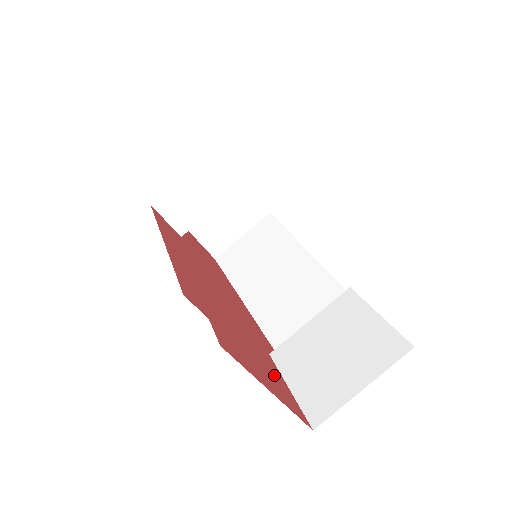
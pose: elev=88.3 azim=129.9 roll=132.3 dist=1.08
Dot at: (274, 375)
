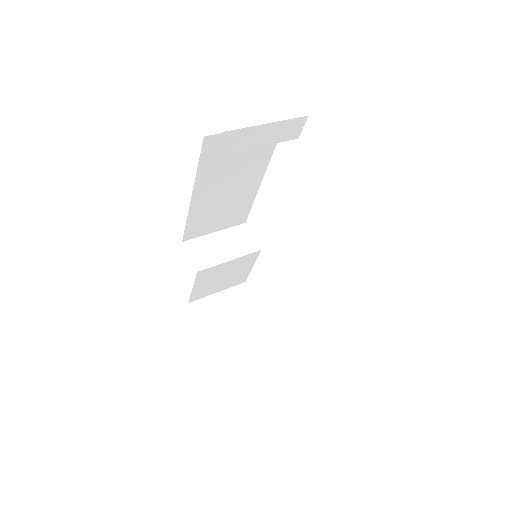
Dot at: occluded
